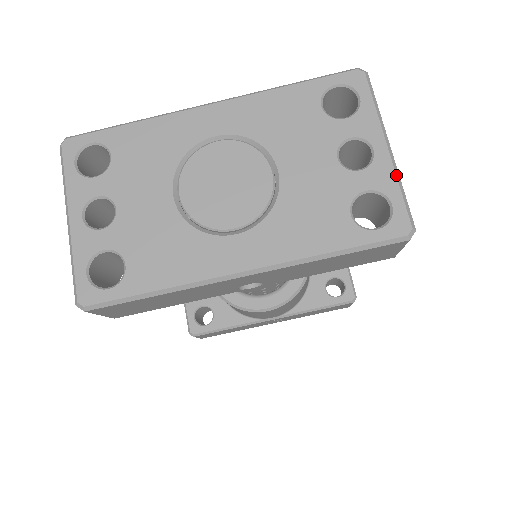
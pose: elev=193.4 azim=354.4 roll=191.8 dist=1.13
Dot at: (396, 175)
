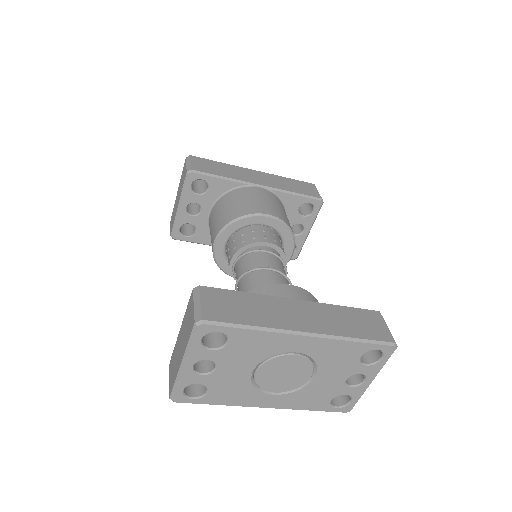
Dot at: occluded
